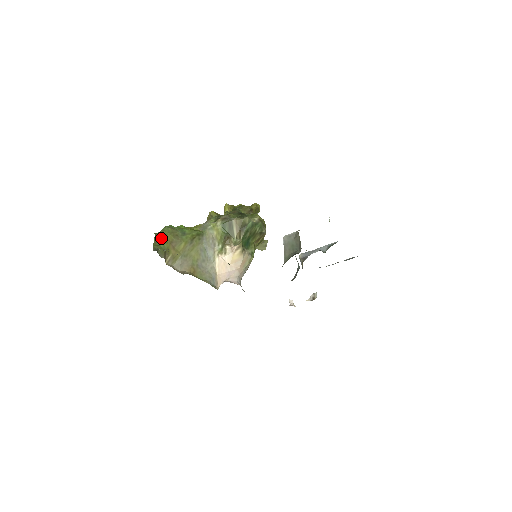
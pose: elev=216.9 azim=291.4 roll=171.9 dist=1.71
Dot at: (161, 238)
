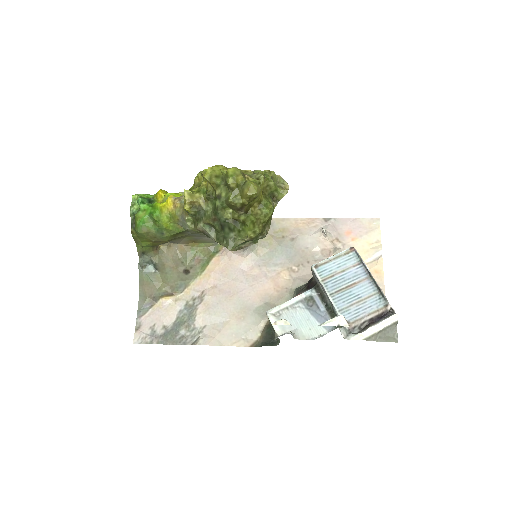
Dot at: (140, 240)
